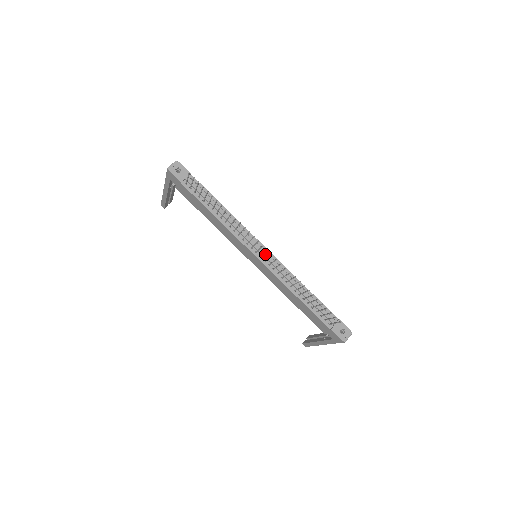
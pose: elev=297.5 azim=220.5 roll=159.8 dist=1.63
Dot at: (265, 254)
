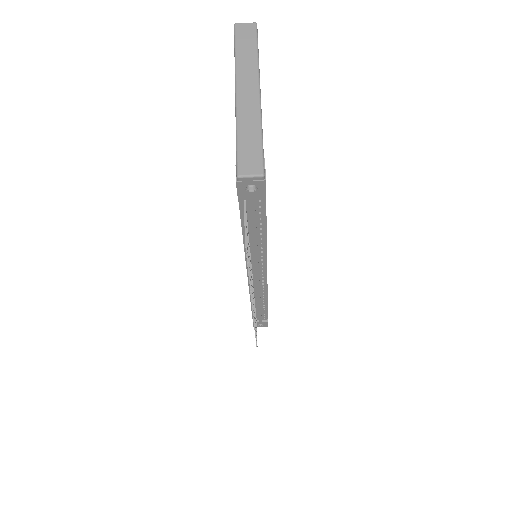
Dot at: (259, 281)
